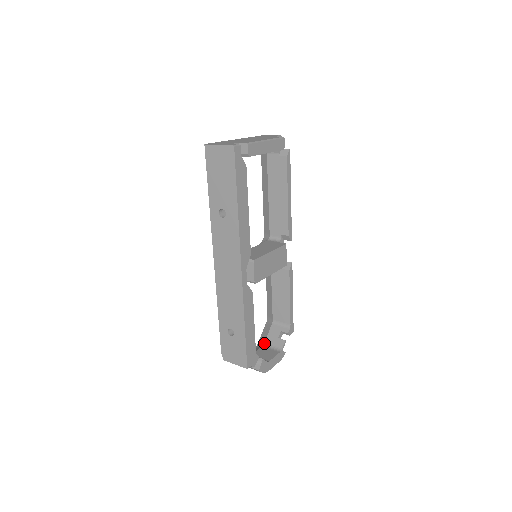
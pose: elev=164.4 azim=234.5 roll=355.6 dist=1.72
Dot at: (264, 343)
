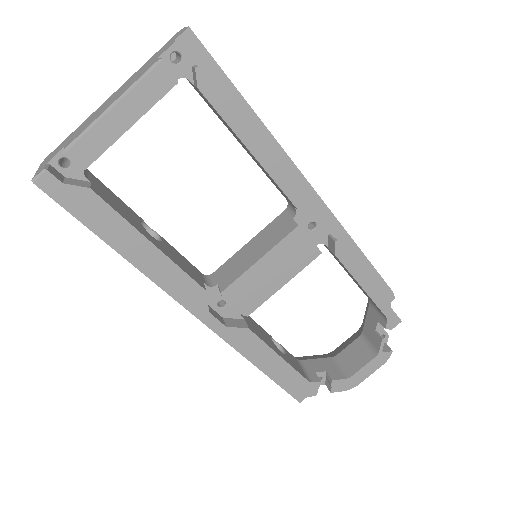
Dot at: (362, 332)
